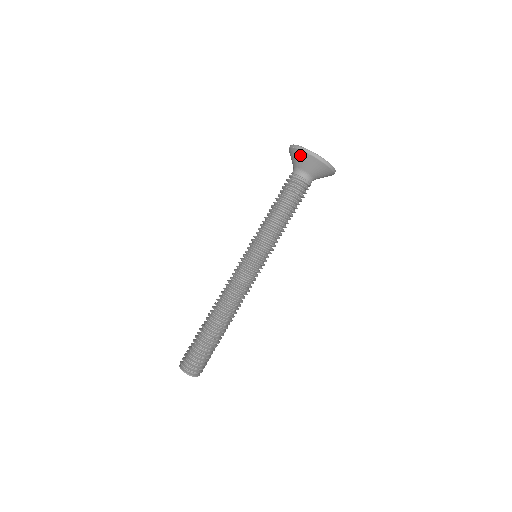
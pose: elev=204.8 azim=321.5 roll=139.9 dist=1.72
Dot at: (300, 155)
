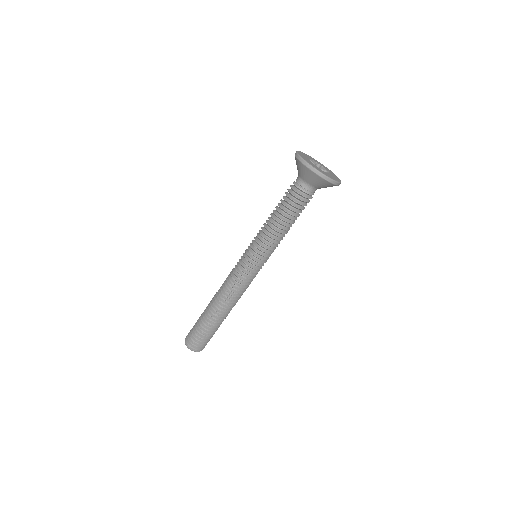
Dot at: (300, 166)
